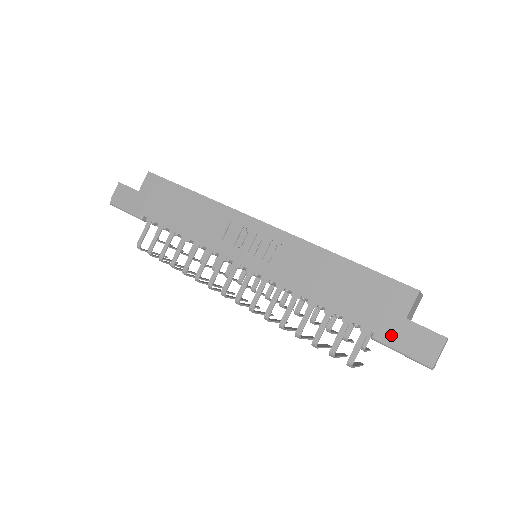
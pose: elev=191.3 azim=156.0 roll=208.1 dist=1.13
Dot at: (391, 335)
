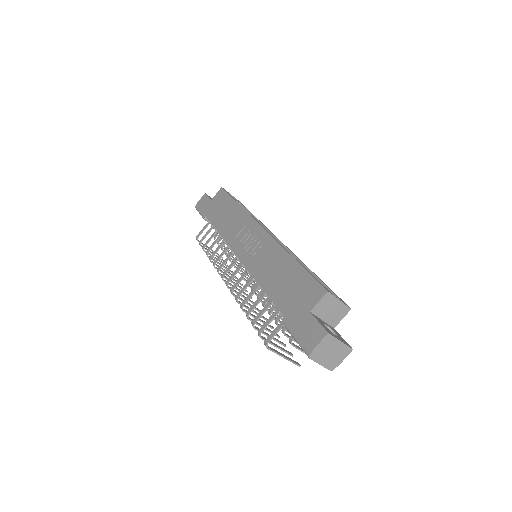
Dot at: (295, 323)
